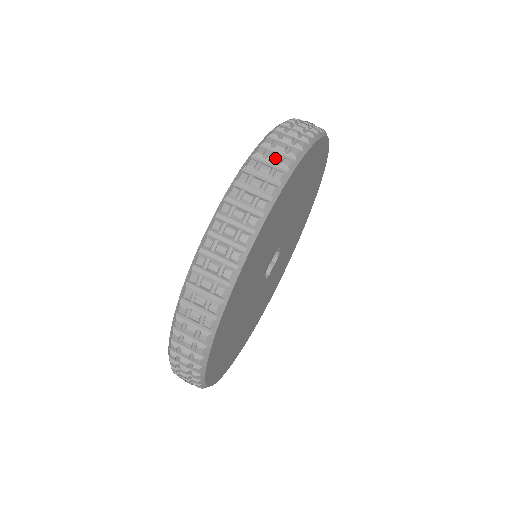
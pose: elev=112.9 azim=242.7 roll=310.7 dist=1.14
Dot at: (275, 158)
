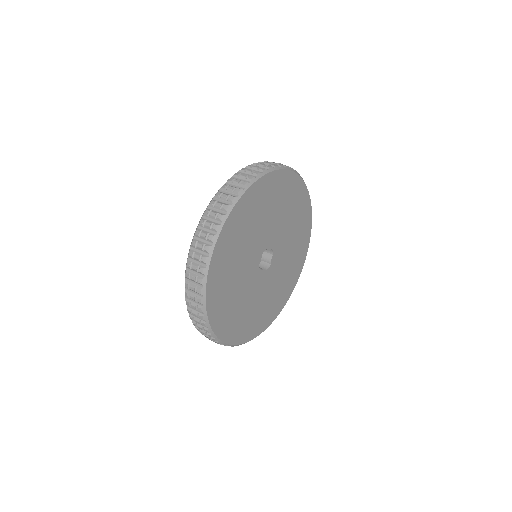
Dot at: occluded
